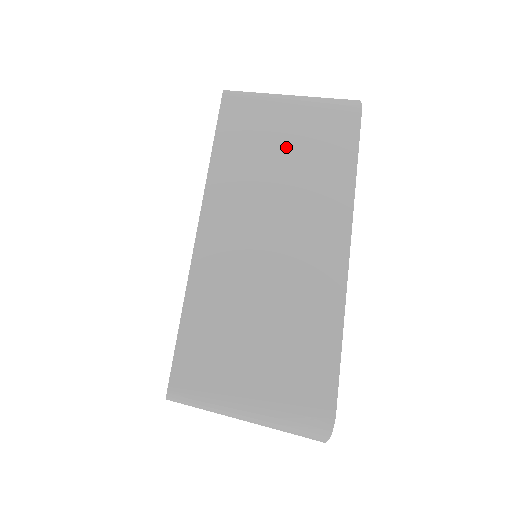
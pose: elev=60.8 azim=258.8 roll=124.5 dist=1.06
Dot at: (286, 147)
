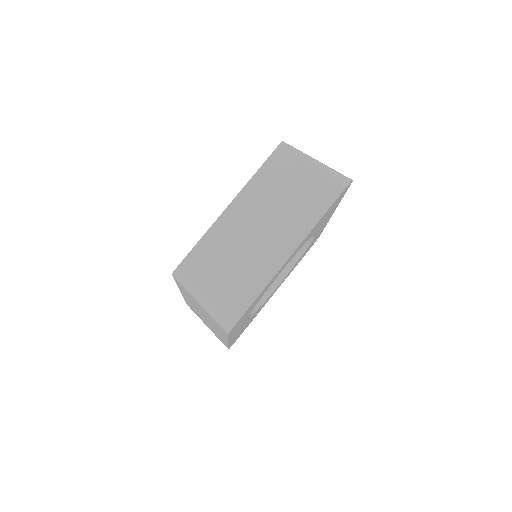
Dot at: occluded
